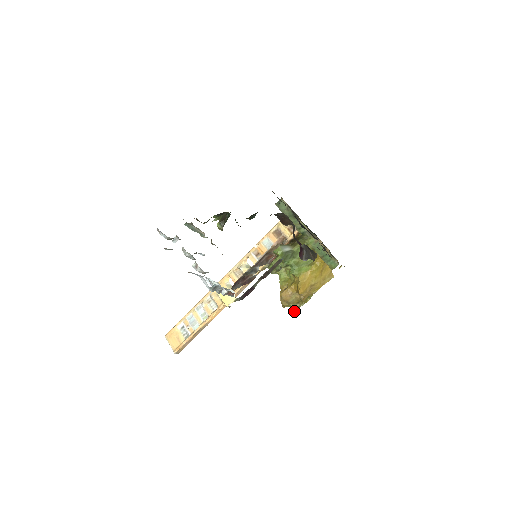
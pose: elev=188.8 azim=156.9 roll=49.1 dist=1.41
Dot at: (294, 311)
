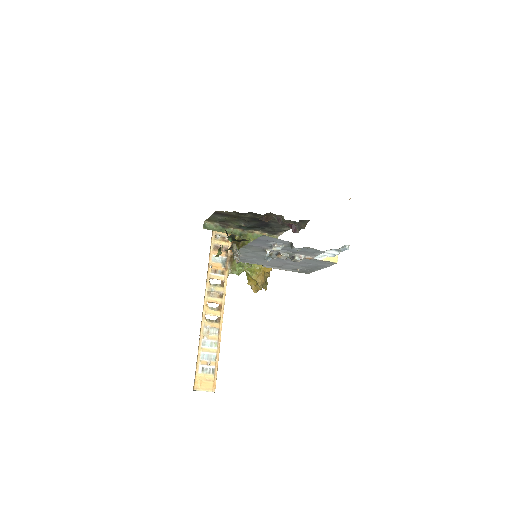
Dot at: (266, 289)
